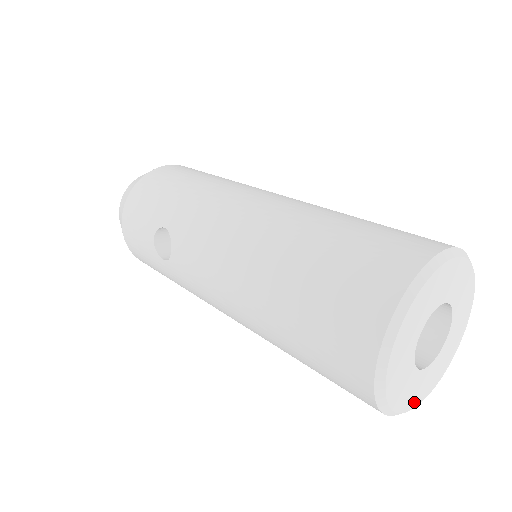
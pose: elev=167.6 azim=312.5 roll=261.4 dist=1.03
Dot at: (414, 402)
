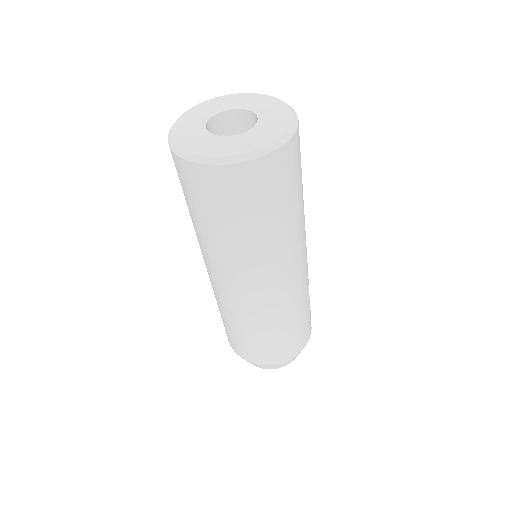
Dot at: (218, 153)
